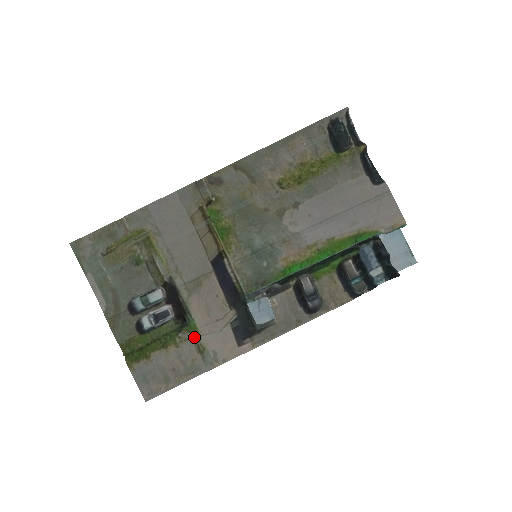
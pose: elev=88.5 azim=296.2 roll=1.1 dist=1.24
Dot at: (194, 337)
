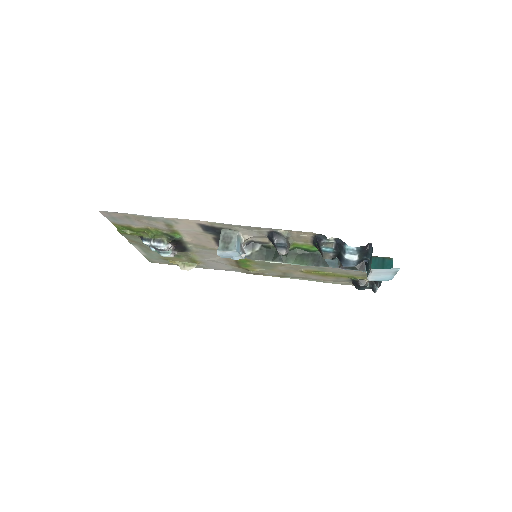
Dot at: (172, 231)
